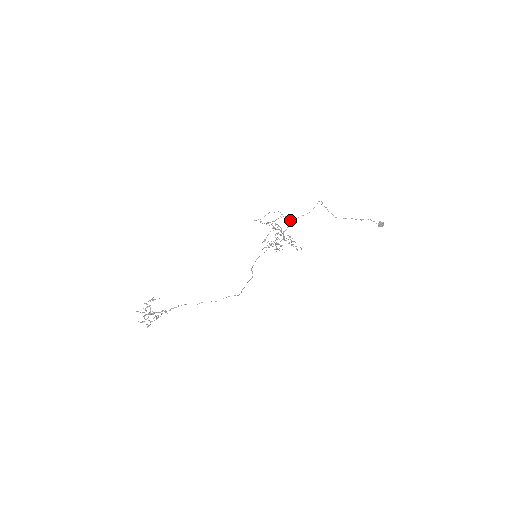
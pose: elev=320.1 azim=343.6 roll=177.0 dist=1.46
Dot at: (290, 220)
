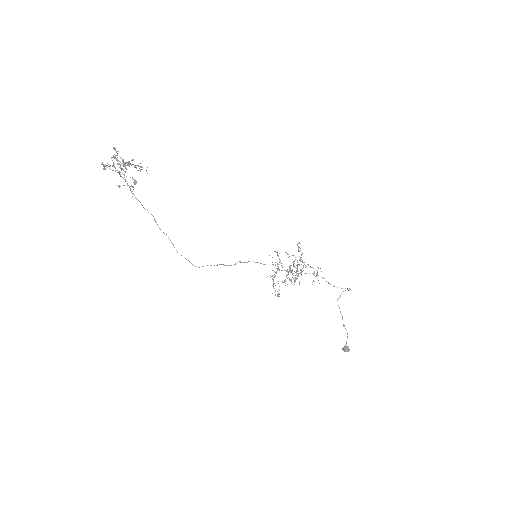
Dot at: occluded
